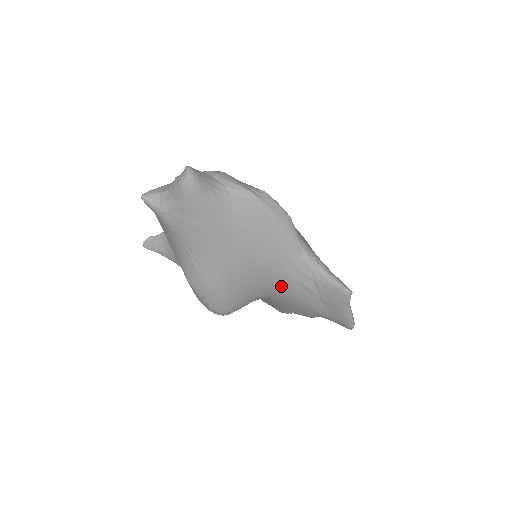
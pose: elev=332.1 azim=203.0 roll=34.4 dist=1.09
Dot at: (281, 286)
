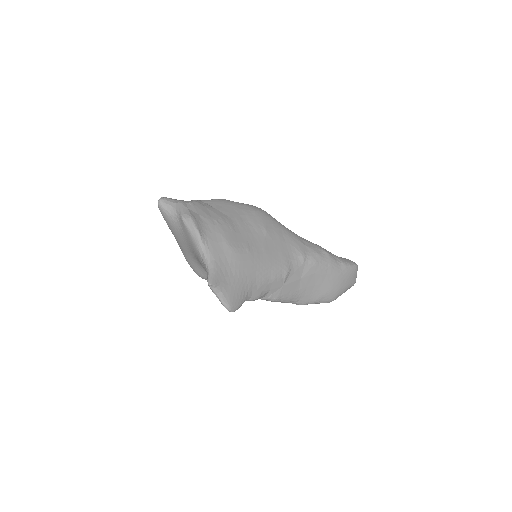
Dot at: occluded
